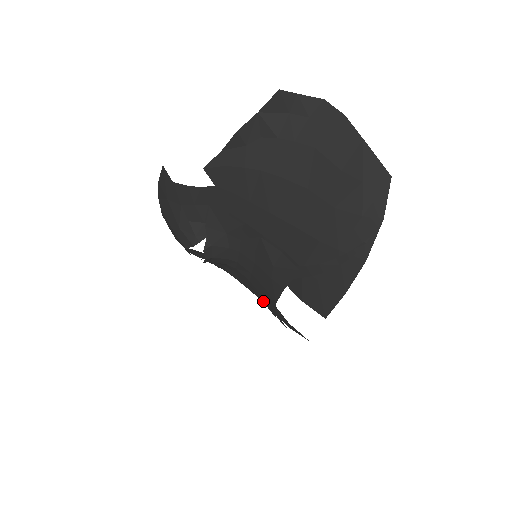
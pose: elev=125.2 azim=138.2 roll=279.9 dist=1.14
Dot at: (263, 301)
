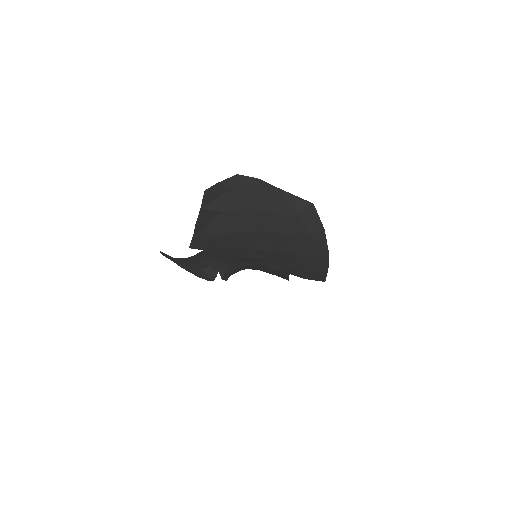
Dot at: occluded
